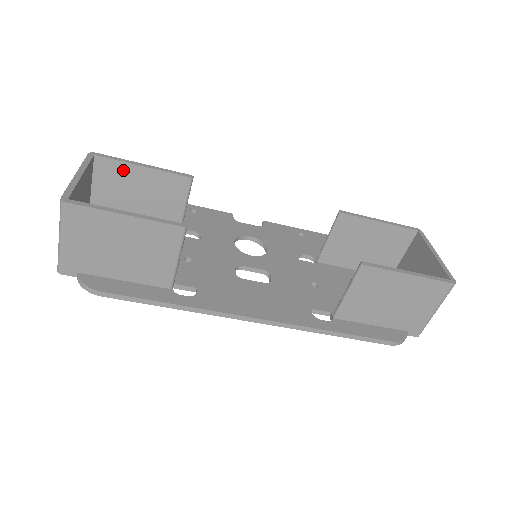
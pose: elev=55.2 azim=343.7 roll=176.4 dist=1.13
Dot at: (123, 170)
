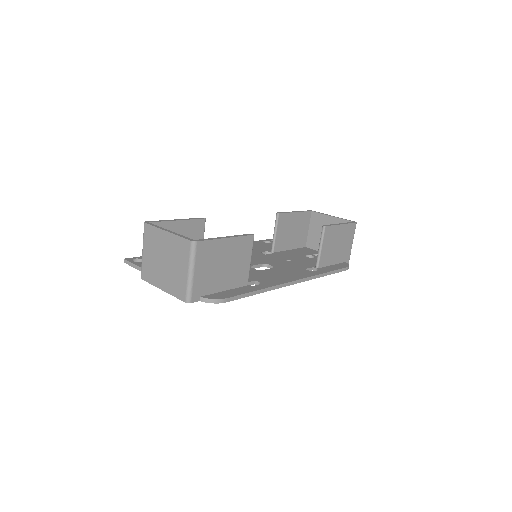
Dot at: (166, 228)
